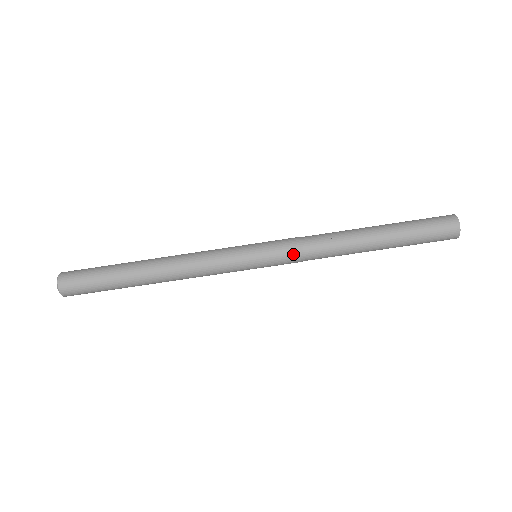
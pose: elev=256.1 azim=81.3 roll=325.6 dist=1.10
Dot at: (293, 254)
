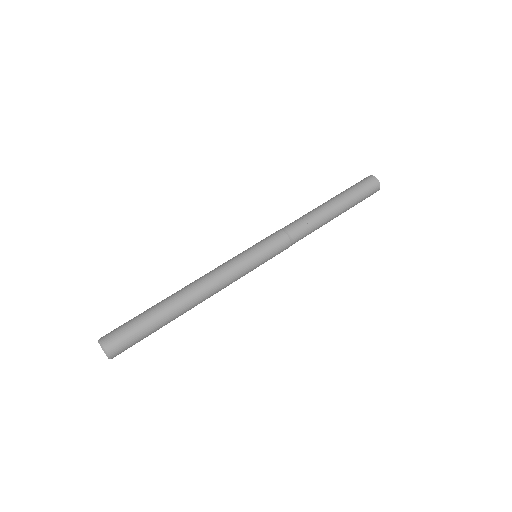
Dot at: (278, 233)
